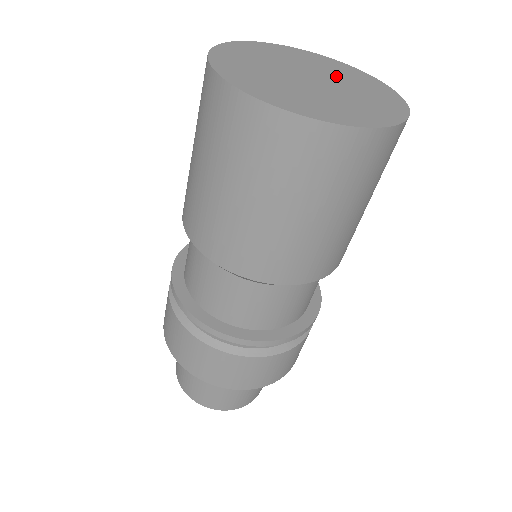
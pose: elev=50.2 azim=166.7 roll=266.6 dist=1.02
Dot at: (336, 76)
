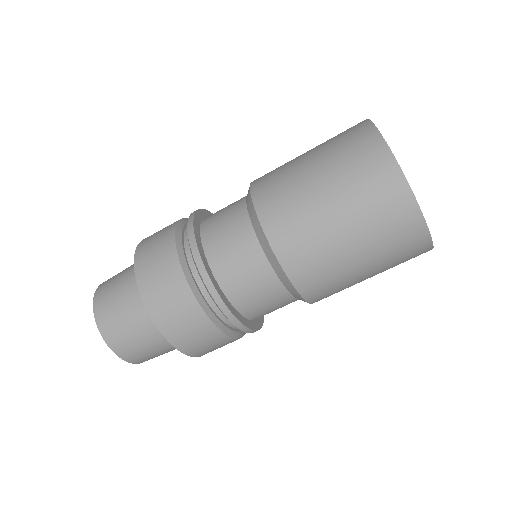
Dot at: occluded
